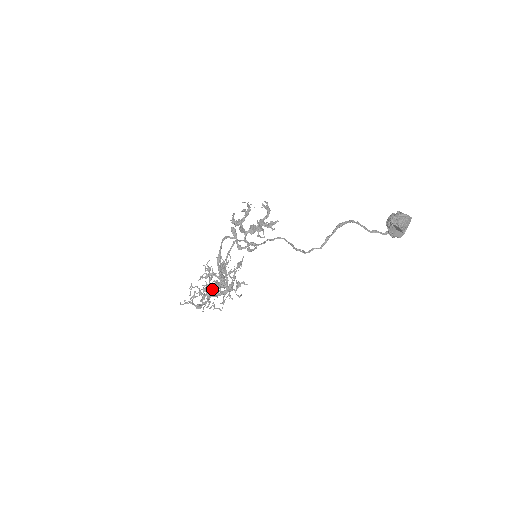
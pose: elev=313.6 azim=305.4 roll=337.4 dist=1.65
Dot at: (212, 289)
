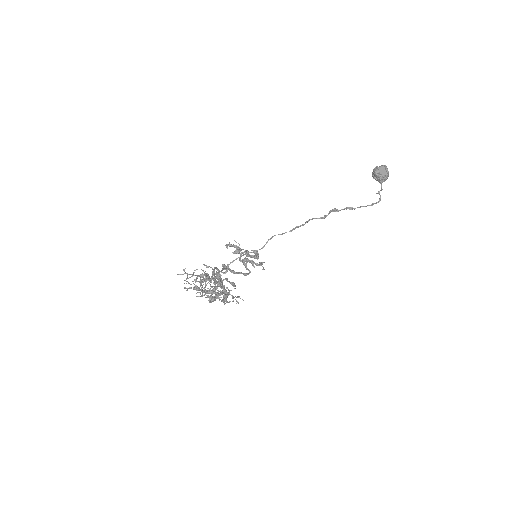
Dot at: occluded
